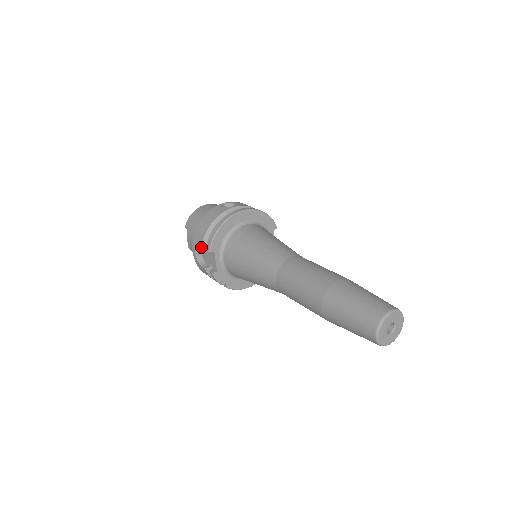
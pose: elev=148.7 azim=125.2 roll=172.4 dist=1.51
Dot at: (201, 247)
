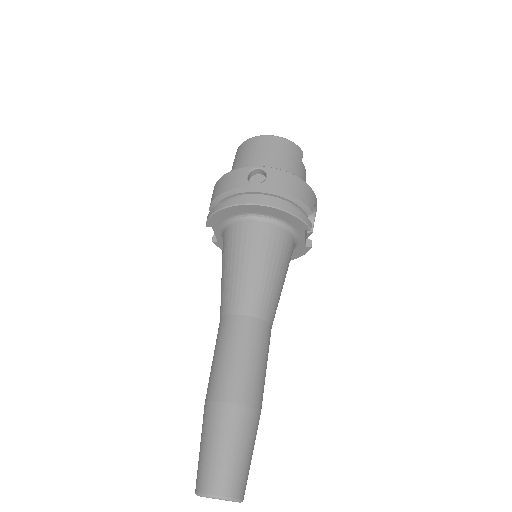
Dot at: (210, 208)
